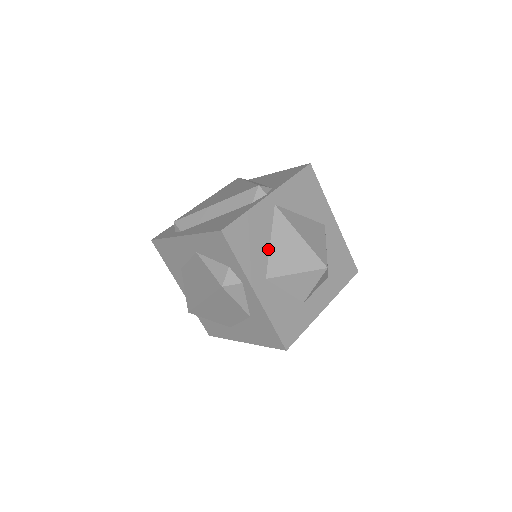
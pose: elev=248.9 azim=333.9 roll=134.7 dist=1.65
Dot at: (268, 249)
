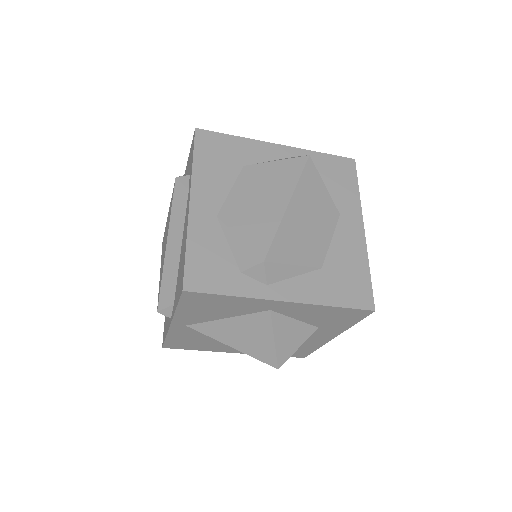
Dot at: occluded
